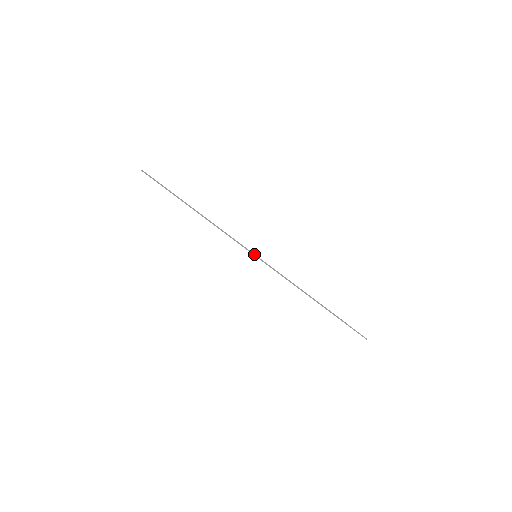
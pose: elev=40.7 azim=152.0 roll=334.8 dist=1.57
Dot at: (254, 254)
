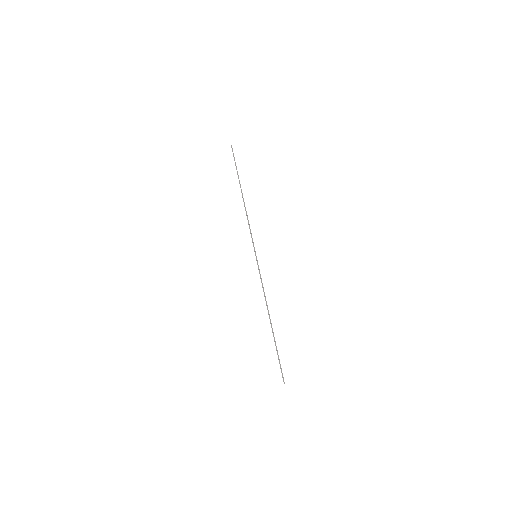
Dot at: occluded
